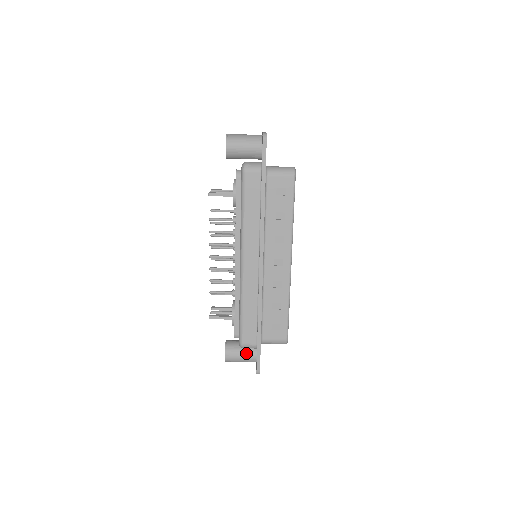
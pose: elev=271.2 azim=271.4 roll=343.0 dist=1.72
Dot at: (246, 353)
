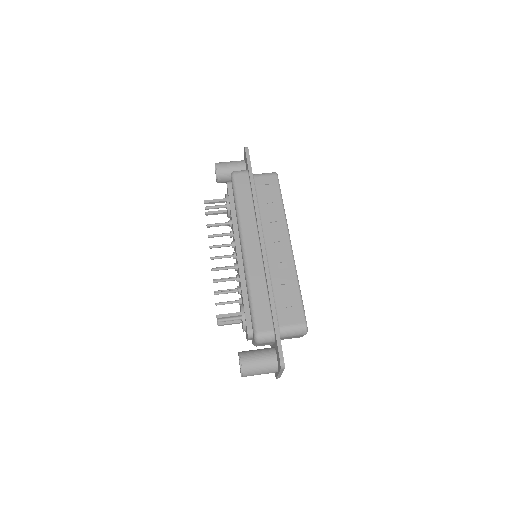
Dot at: (264, 355)
